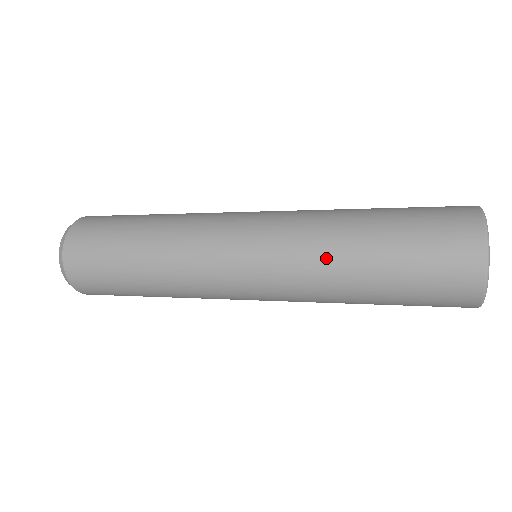
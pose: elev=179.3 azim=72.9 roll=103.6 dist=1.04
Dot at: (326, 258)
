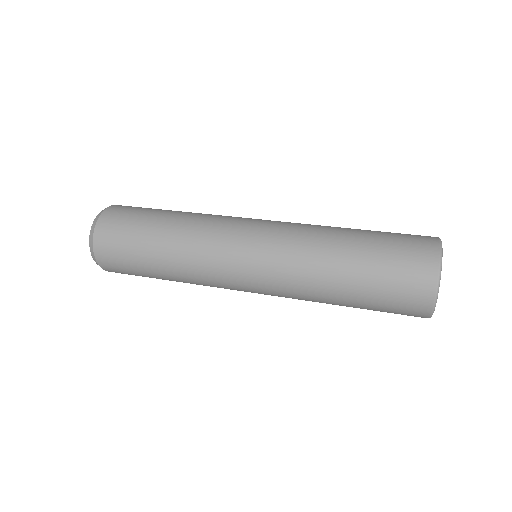
Dot at: (313, 300)
